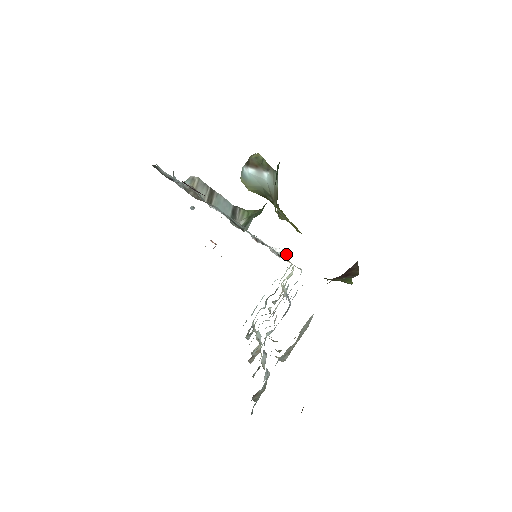
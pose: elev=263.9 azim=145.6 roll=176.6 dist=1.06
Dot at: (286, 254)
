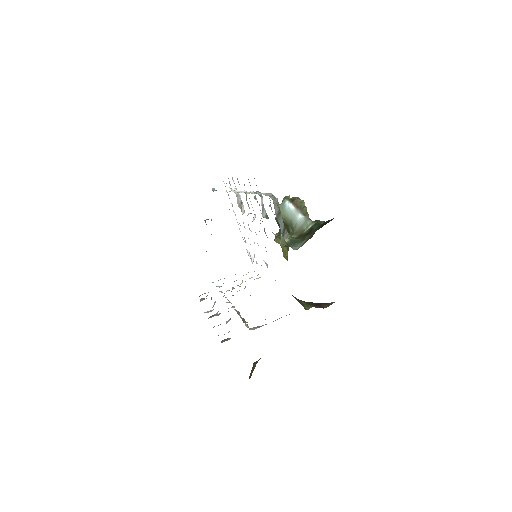
Dot at: occluded
